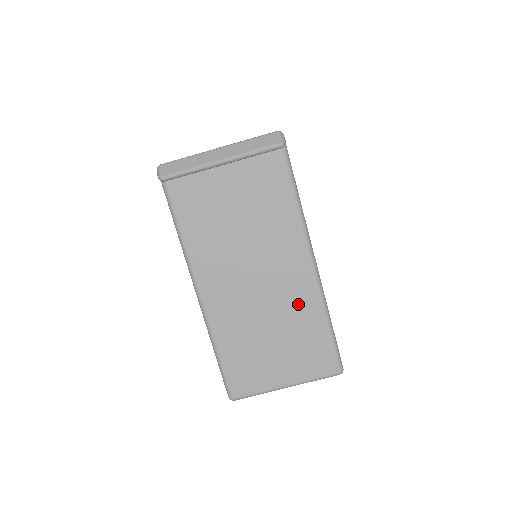
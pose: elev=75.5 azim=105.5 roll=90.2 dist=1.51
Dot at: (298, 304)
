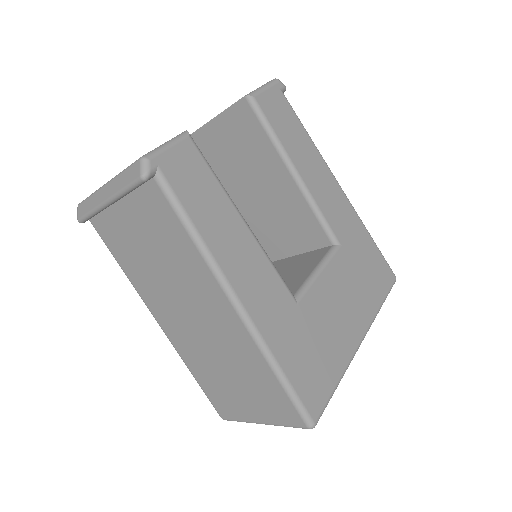
Dot at: (240, 349)
